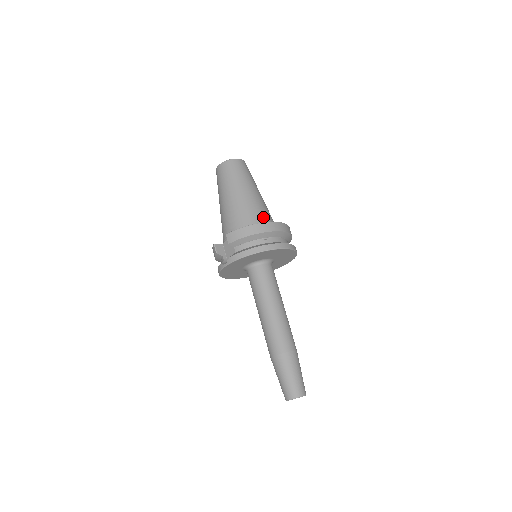
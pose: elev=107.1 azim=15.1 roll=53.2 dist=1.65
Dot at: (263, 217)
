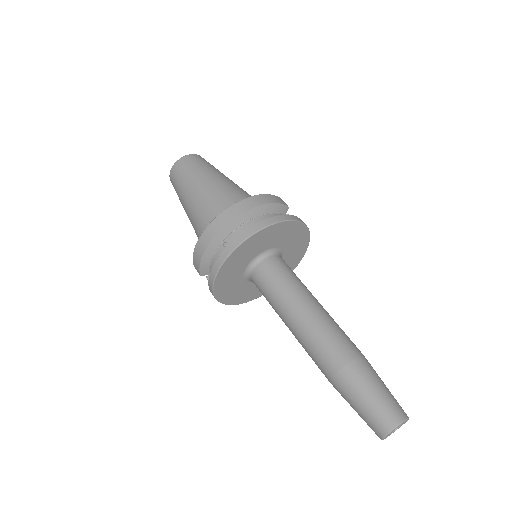
Dot at: (220, 211)
